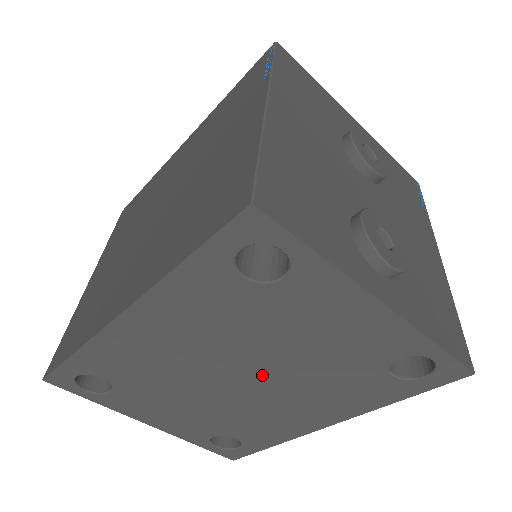
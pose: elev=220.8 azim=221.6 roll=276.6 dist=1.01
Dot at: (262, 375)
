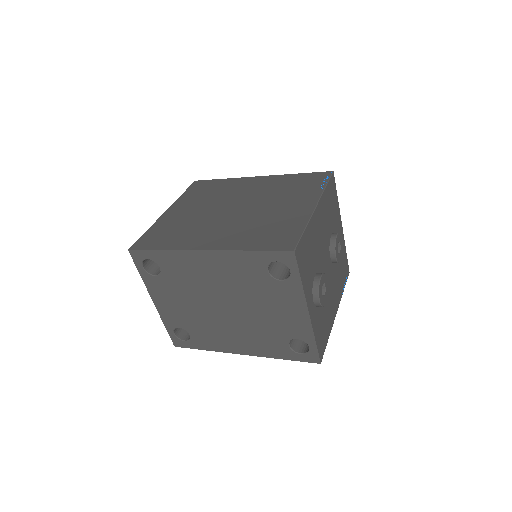
Dot at: (235, 312)
